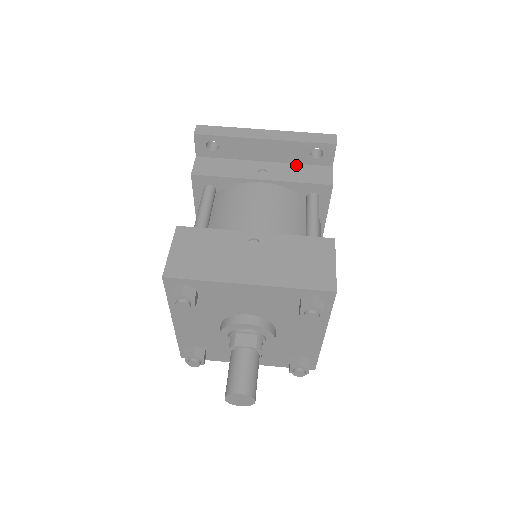
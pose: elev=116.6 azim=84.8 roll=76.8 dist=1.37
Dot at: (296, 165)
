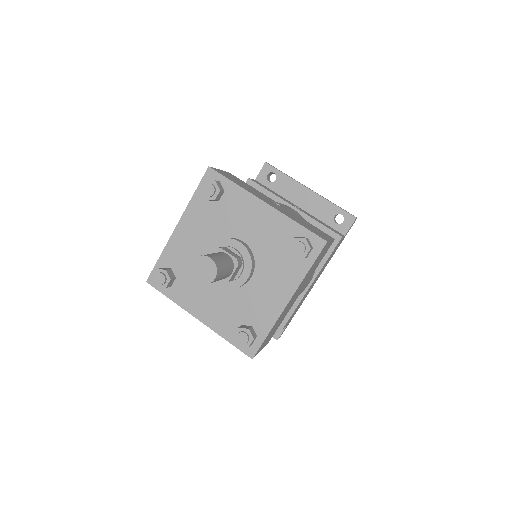
Dot at: (320, 220)
